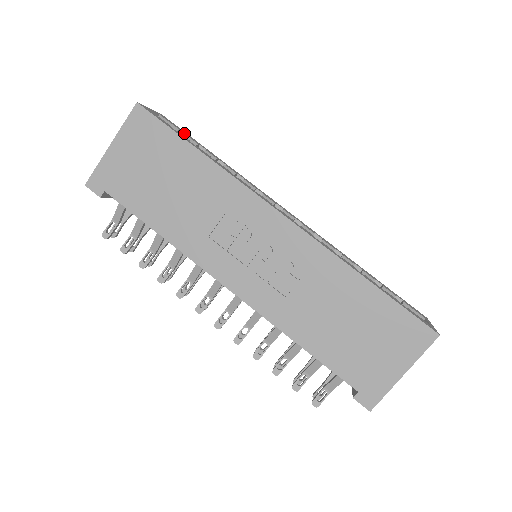
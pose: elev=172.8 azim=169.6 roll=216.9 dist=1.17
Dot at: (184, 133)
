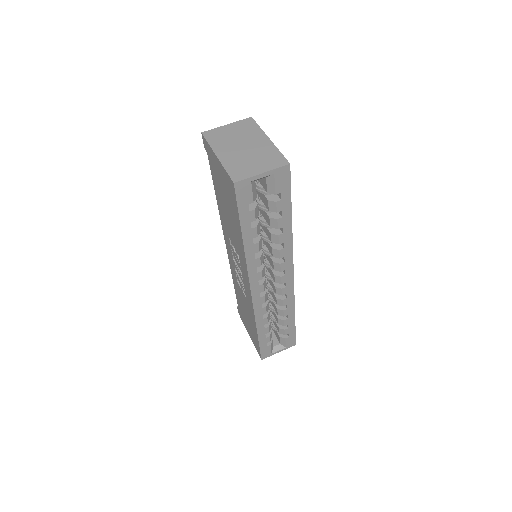
Dot at: (281, 196)
